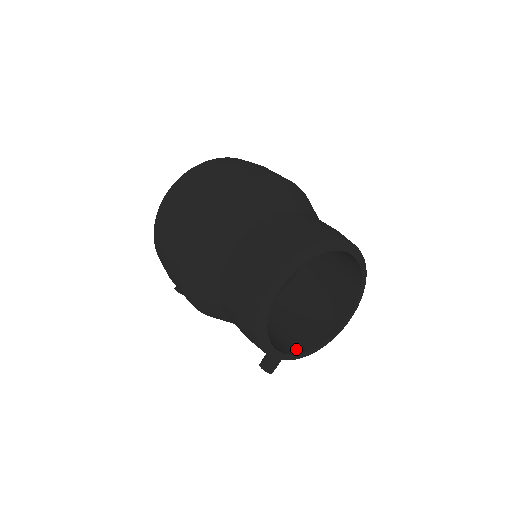
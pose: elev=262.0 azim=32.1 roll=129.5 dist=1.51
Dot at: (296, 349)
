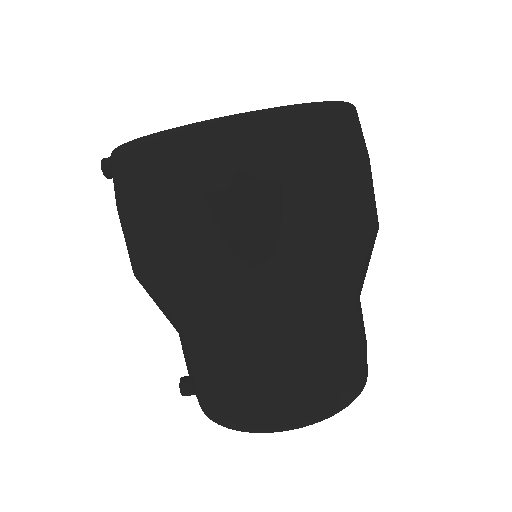
Dot at: occluded
